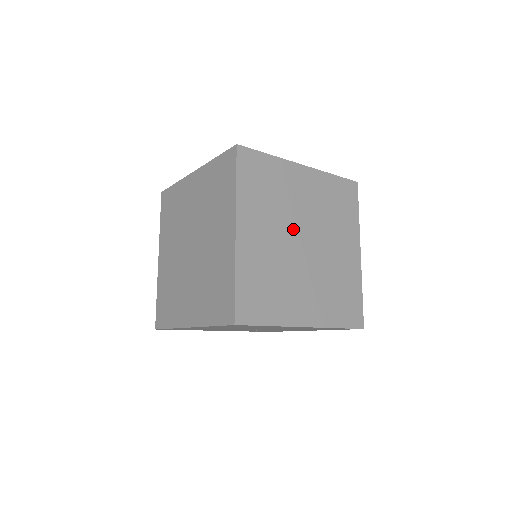
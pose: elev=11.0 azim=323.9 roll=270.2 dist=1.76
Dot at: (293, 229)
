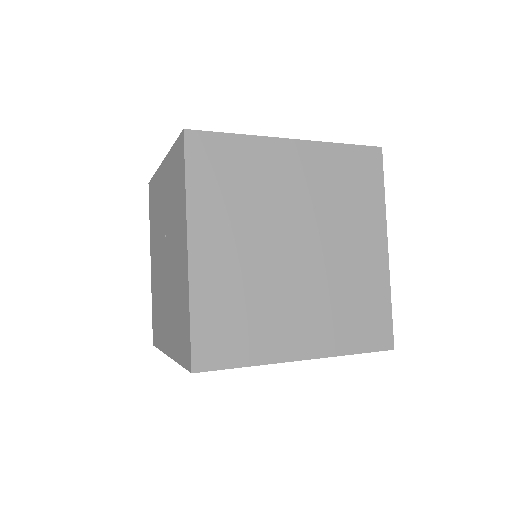
Dot at: (278, 231)
